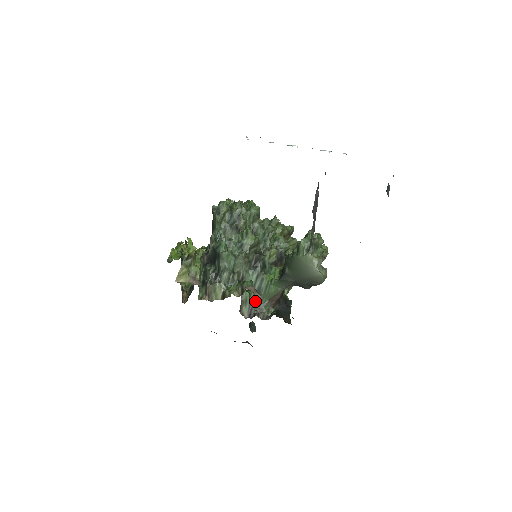
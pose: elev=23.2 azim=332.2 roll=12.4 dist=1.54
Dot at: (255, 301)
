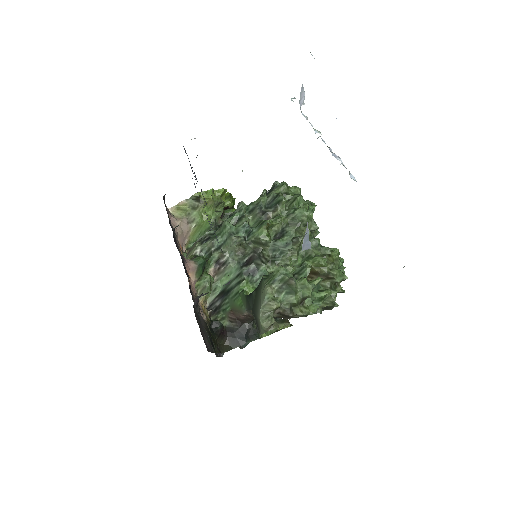
Dot at: (204, 289)
